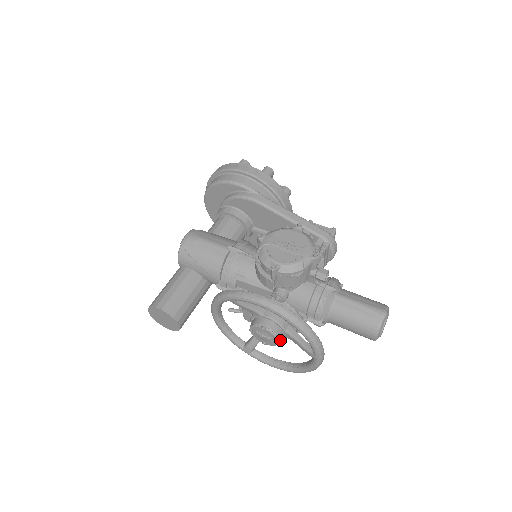
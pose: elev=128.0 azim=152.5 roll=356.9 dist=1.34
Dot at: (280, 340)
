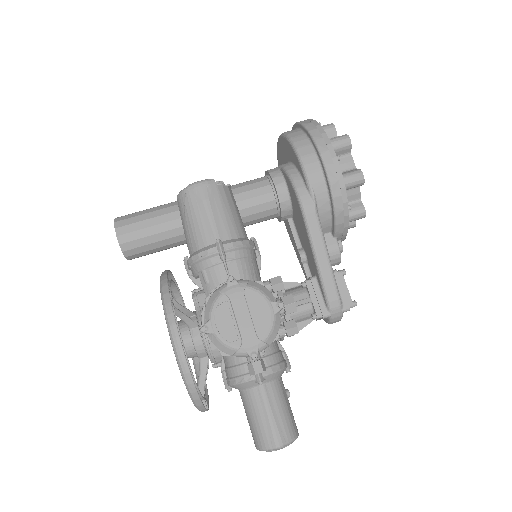
Dot at: occluded
